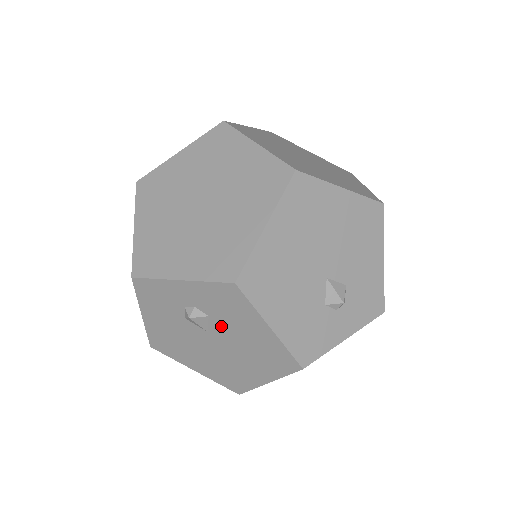
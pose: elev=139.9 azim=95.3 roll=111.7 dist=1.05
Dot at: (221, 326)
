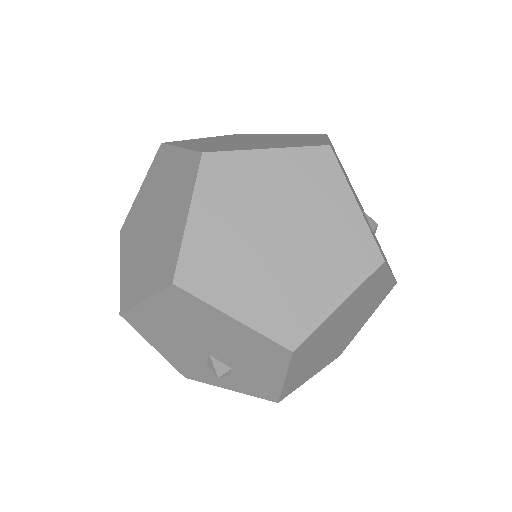
Dot at: occluded
